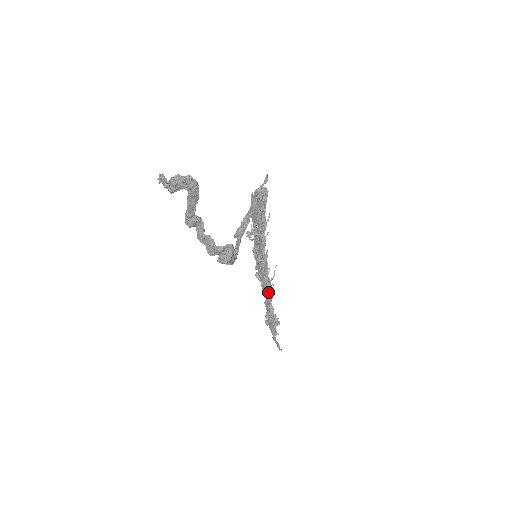
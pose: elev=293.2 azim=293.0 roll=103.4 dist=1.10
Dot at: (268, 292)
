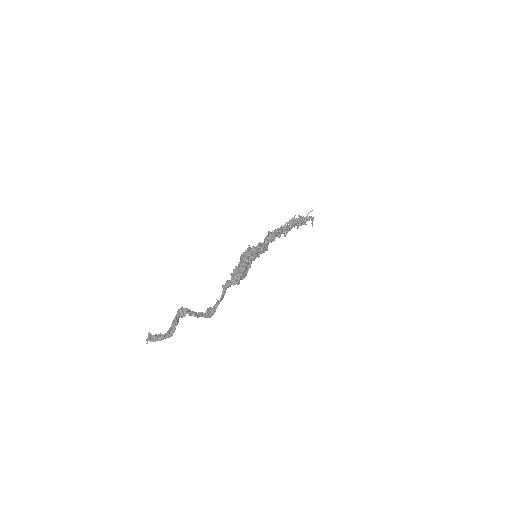
Dot at: occluded
